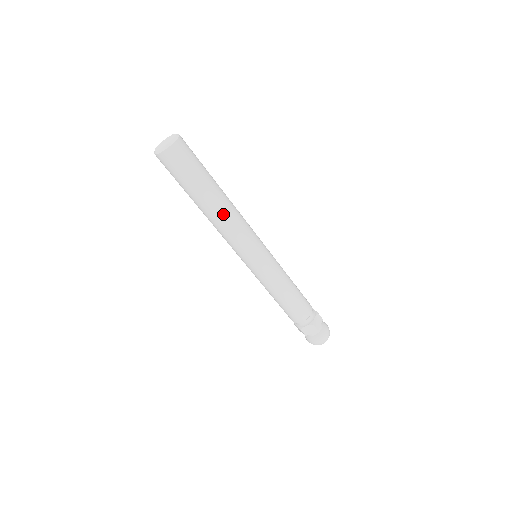
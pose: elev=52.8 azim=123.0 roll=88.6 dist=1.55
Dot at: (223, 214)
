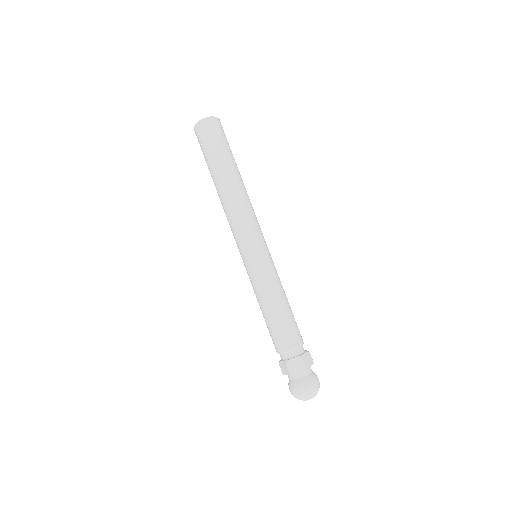
Dot at: (236, 191)
